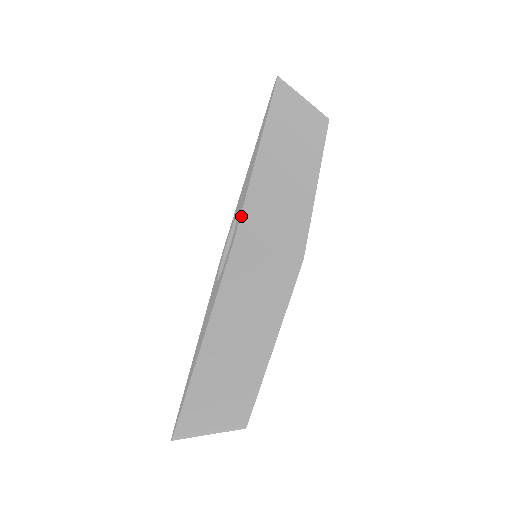
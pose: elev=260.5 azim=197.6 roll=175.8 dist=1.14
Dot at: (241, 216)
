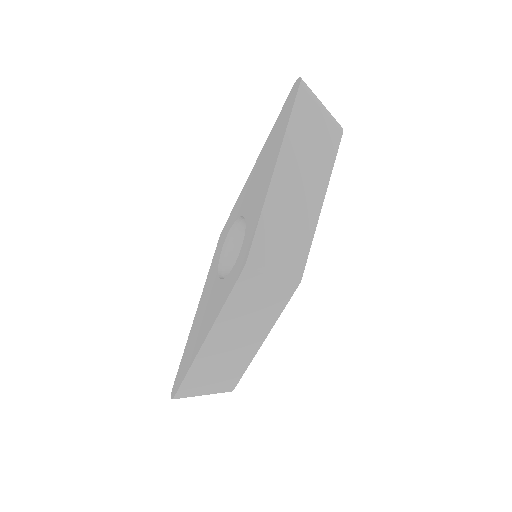
Dot at: (252, 243)
